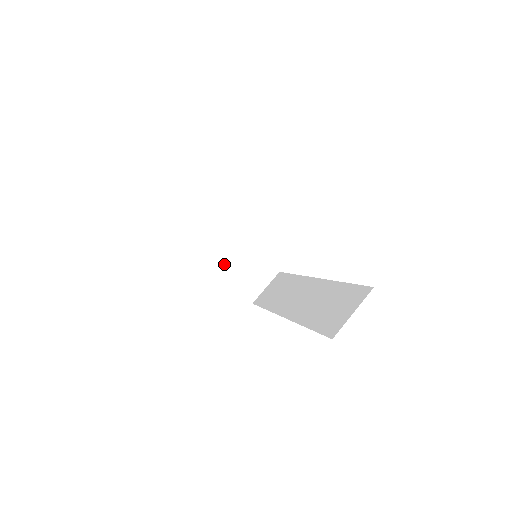
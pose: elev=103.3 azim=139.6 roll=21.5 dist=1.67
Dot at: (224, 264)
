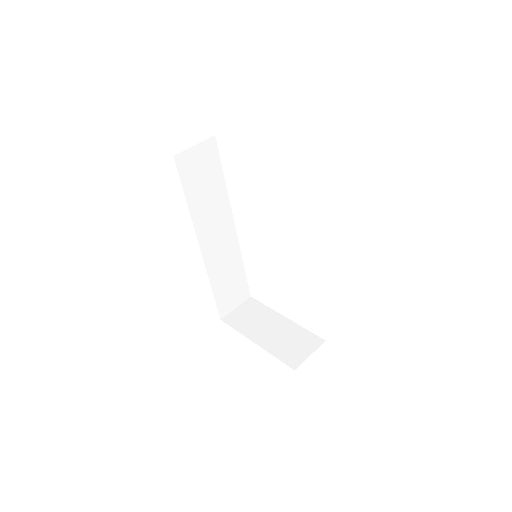
Dot at: (264, 338)
